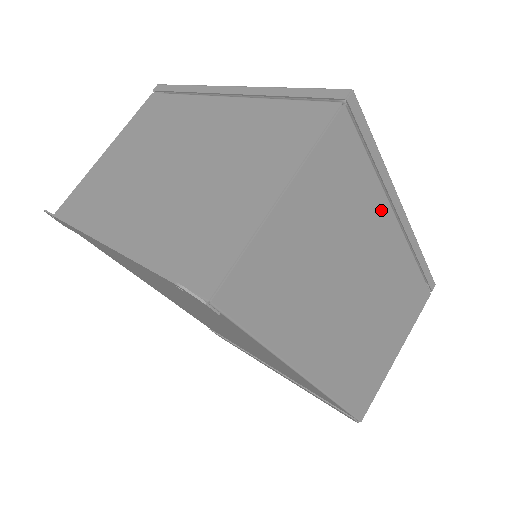
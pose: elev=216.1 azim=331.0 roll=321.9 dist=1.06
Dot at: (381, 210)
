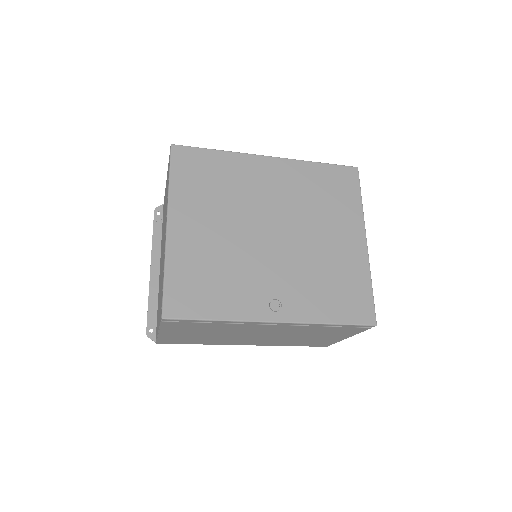
Dot at: (245, 326)
